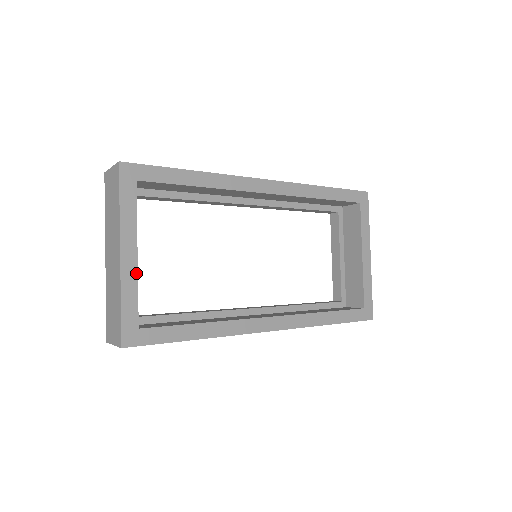
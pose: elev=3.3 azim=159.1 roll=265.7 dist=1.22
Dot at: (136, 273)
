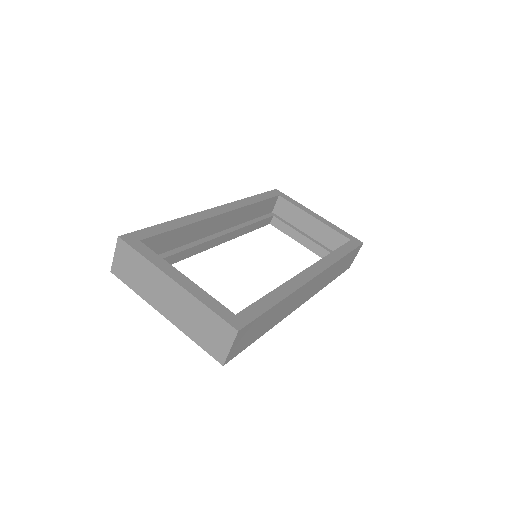
Dot at: (196, 286)
